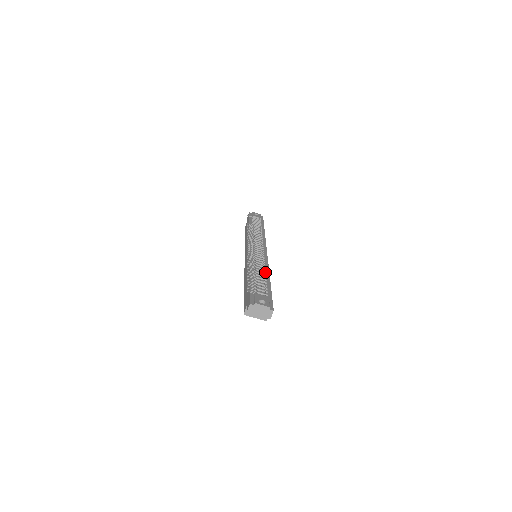
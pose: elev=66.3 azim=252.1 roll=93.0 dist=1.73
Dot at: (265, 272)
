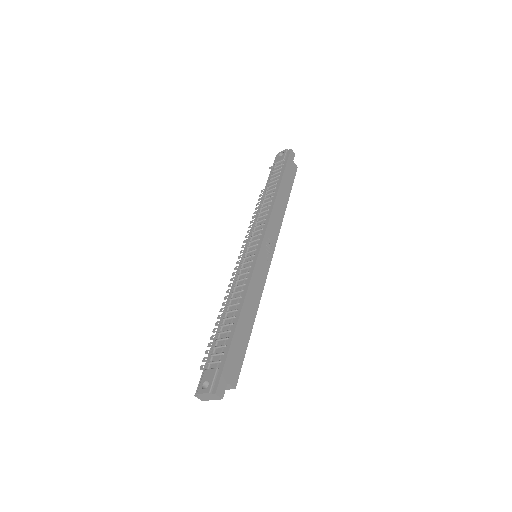
Dot at: (238, 304)
